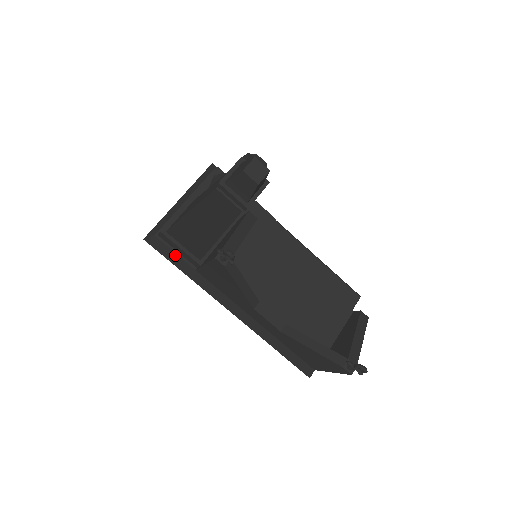
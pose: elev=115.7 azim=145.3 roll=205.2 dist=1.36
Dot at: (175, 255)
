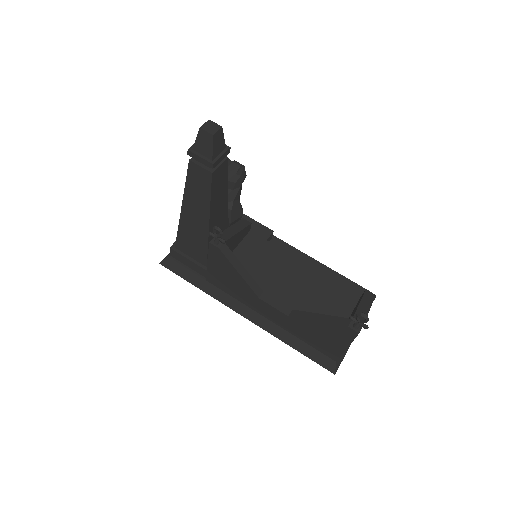
Dot at: (186, 270)
